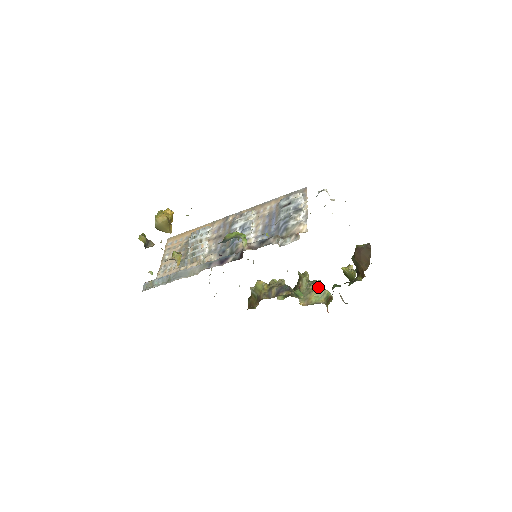
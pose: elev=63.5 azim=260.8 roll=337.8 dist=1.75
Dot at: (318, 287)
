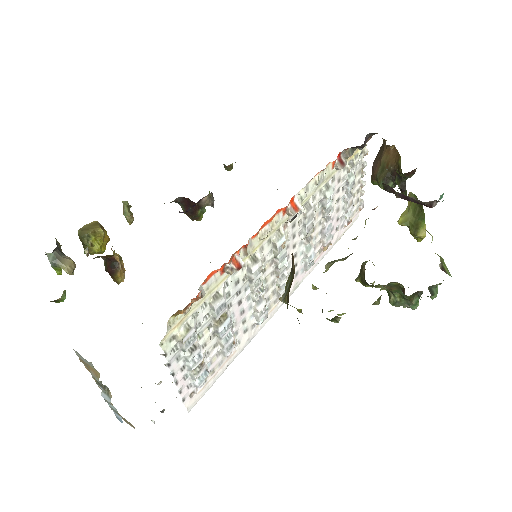
Dot at: occluded
